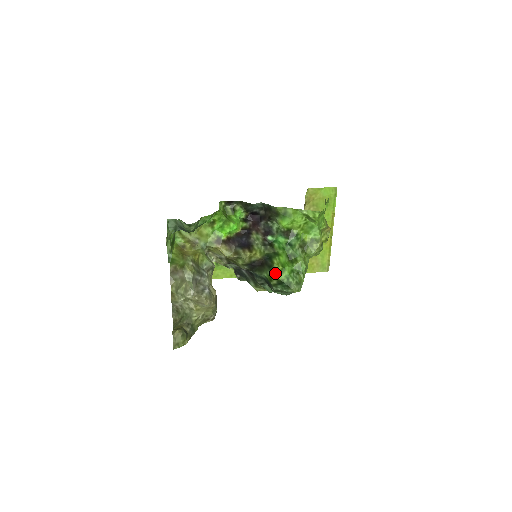
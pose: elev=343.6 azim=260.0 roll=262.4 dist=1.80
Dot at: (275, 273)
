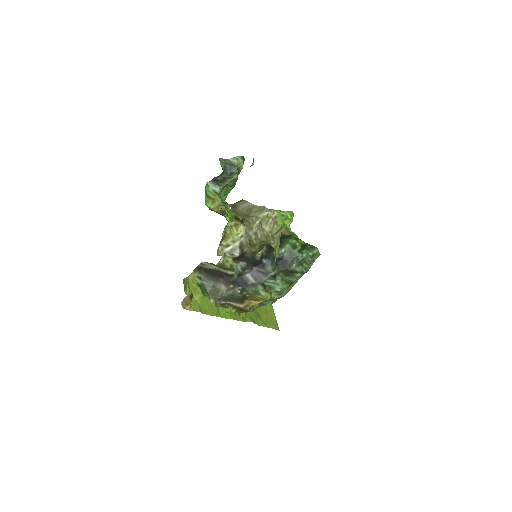
Dot at: (296, 239)
